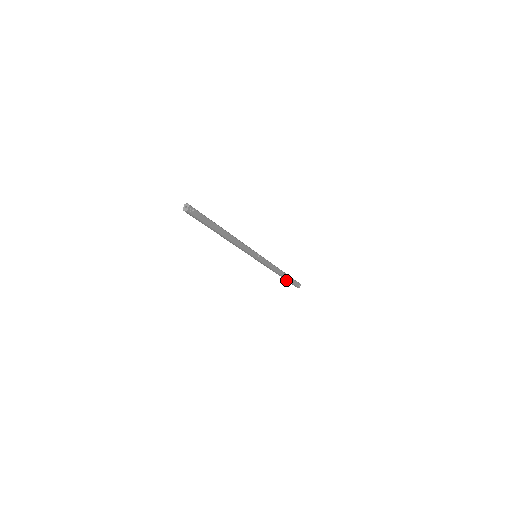
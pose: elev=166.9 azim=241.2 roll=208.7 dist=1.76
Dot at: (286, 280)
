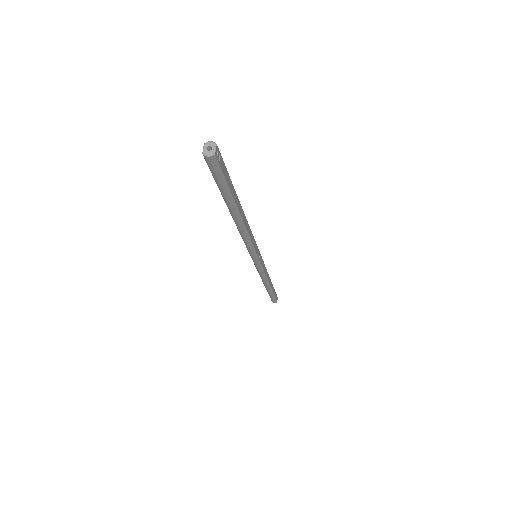
Dot at: (268, 292)
